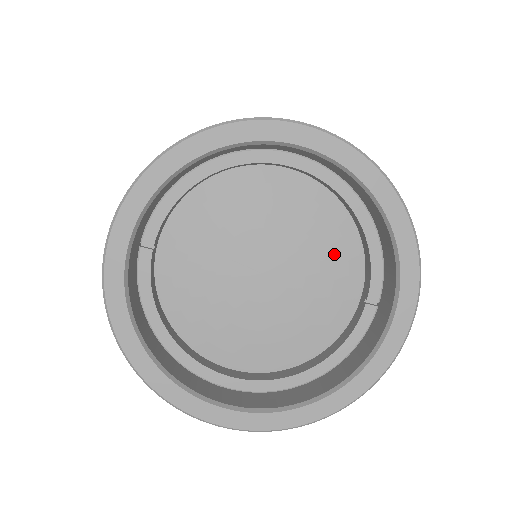
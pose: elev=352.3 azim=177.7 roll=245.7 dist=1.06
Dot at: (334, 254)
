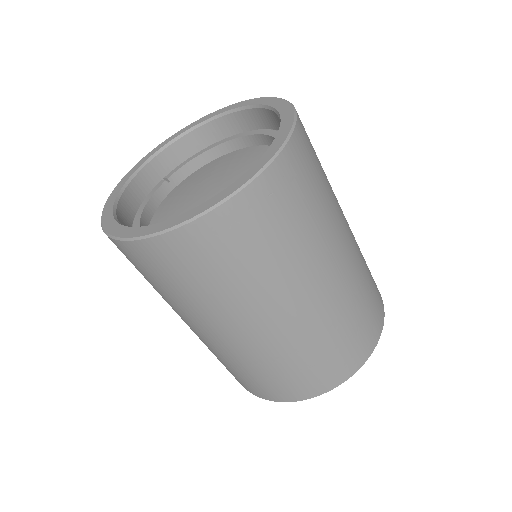
Dot at: occluded
